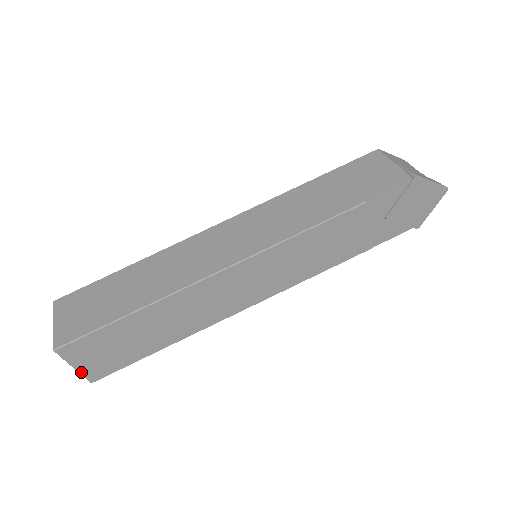
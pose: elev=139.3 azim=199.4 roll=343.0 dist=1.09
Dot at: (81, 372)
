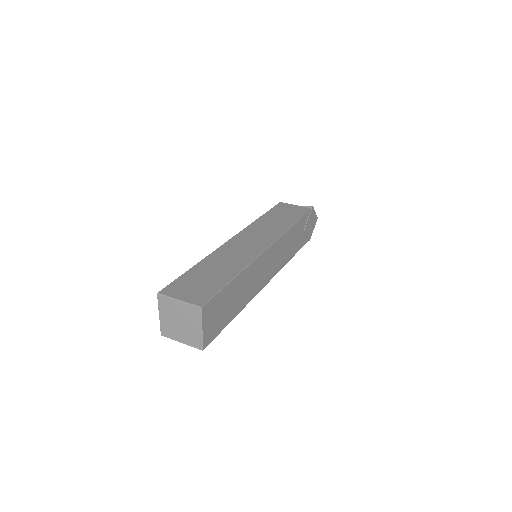
Dot at: (203, 336)
